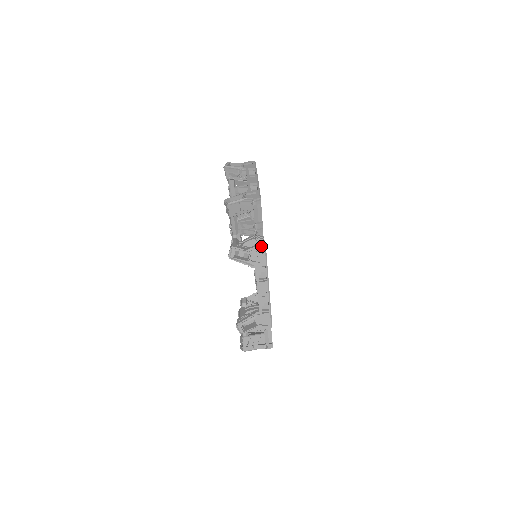
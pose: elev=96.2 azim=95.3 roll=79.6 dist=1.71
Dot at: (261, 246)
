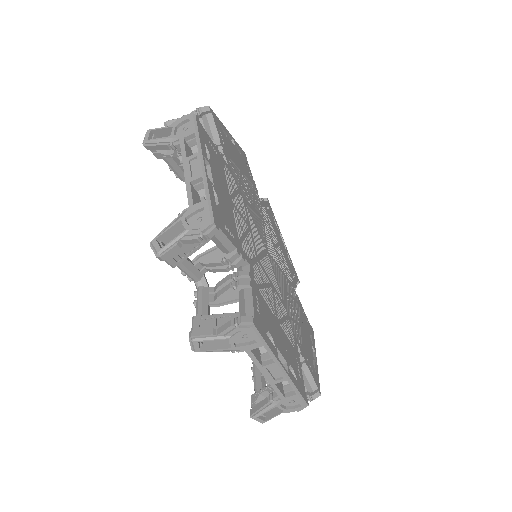
Dot at: (242, 321)
